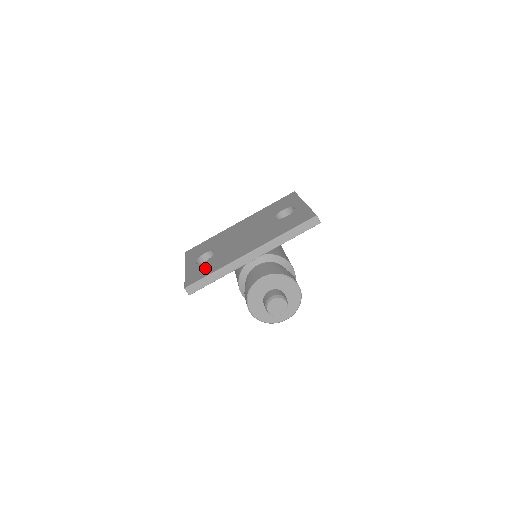
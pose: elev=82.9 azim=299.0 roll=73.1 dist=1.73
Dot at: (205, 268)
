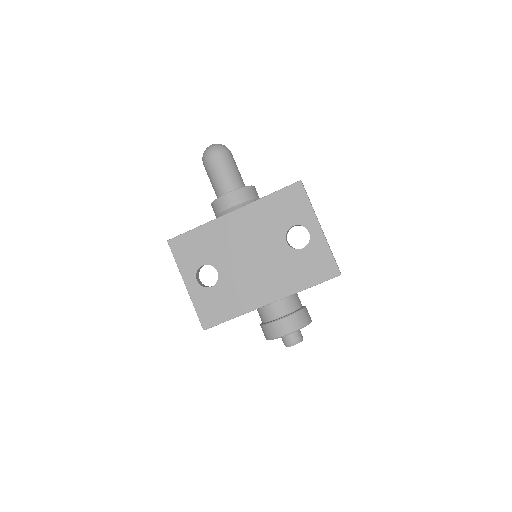
Dot at: (218, 304)
